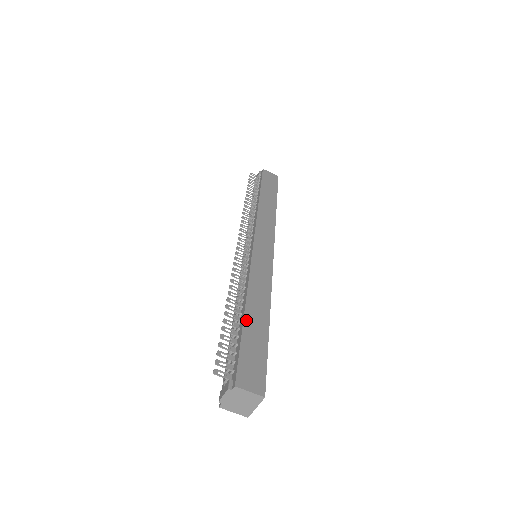
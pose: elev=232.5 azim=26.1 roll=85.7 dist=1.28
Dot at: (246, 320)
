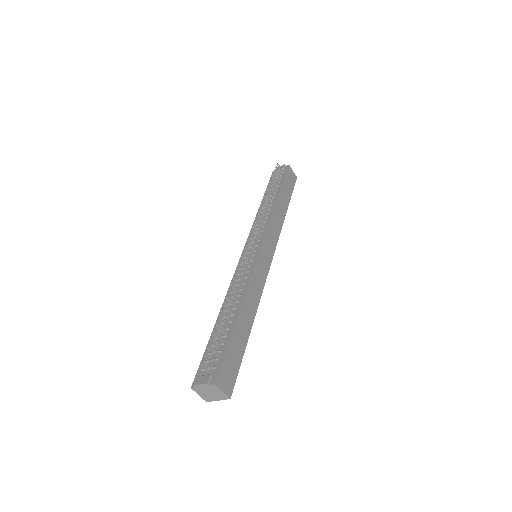
Dot at: (237, 325)
